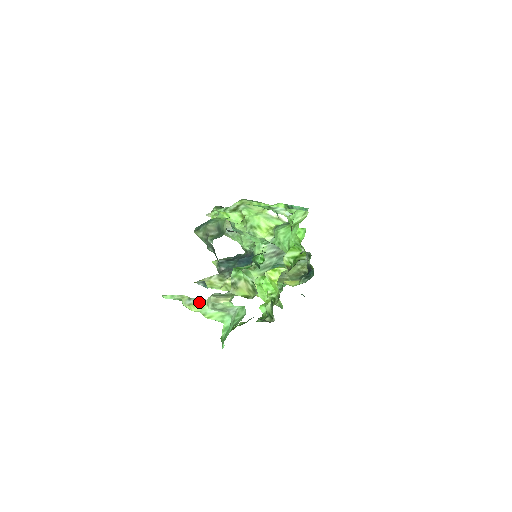
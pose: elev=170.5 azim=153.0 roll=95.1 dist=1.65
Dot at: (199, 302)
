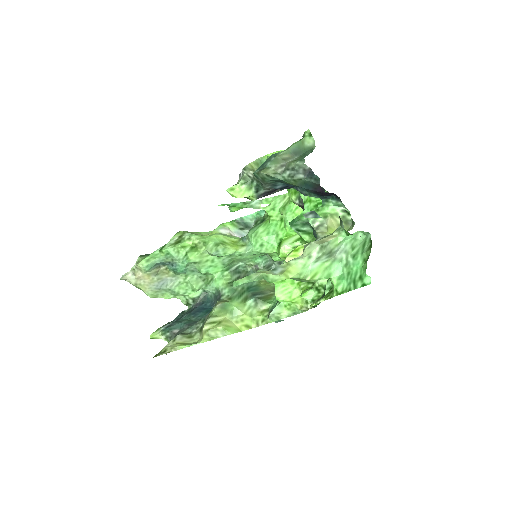
Dot at: (294, 262)
